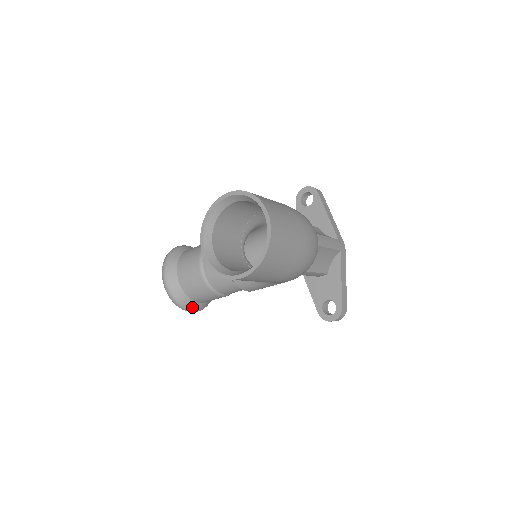
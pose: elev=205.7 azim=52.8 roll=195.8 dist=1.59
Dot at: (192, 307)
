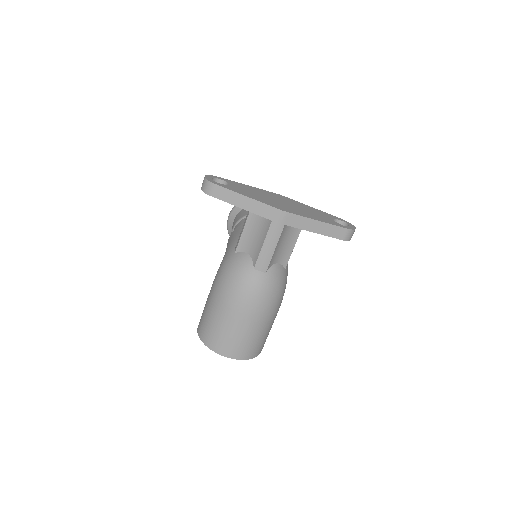
Dot at: occluded
